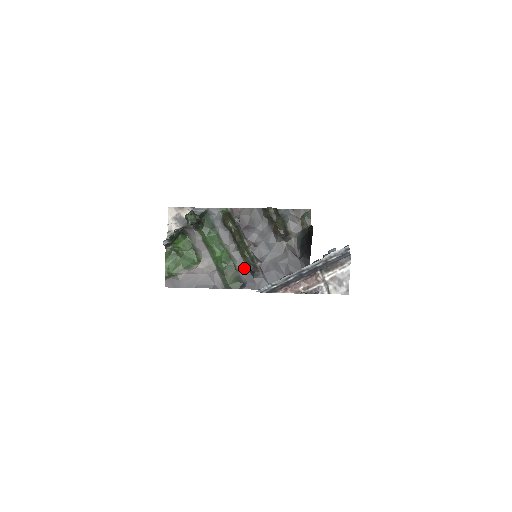
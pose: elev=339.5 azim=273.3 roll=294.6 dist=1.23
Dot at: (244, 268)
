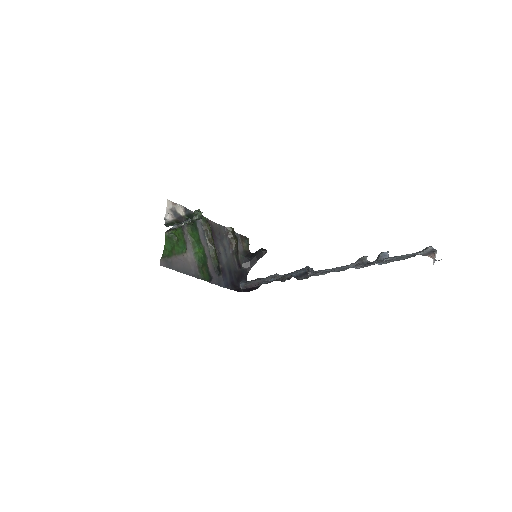
Dot at: (212, 267)
